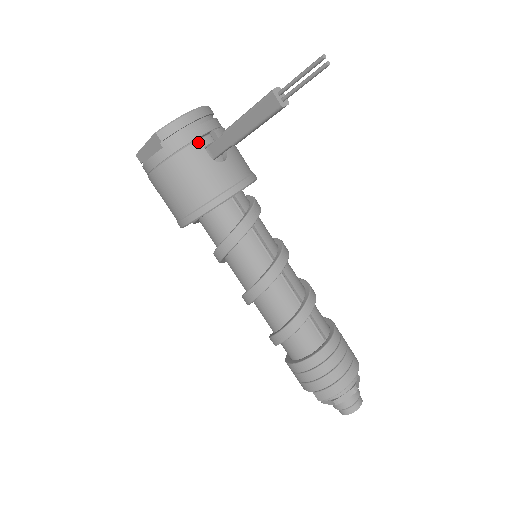
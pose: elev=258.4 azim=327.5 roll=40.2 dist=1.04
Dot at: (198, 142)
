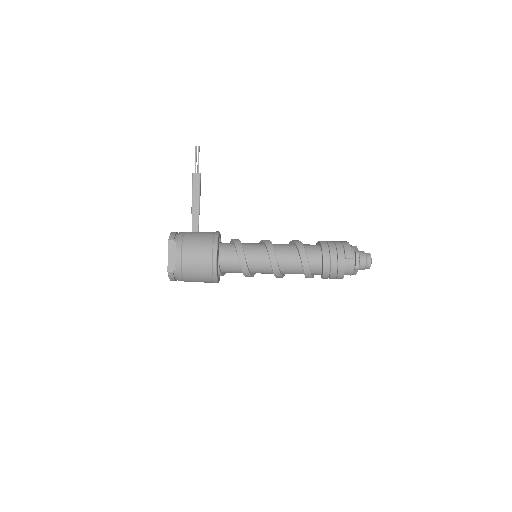
Dot at: (187, 232)
